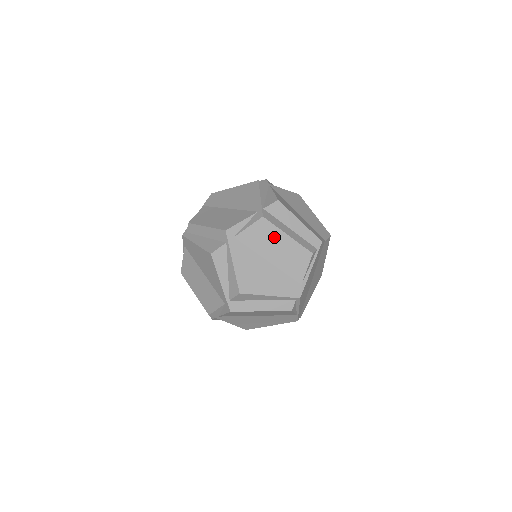
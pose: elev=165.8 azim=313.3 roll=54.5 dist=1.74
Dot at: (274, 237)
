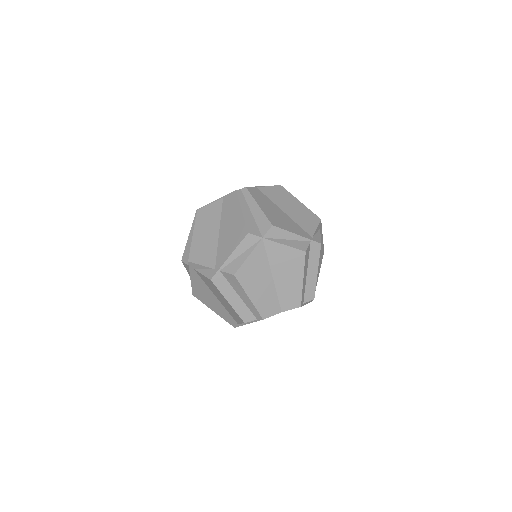
Dot at: (219, 293)
